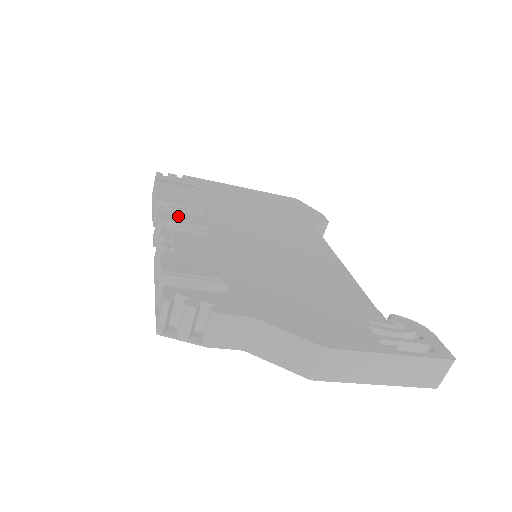
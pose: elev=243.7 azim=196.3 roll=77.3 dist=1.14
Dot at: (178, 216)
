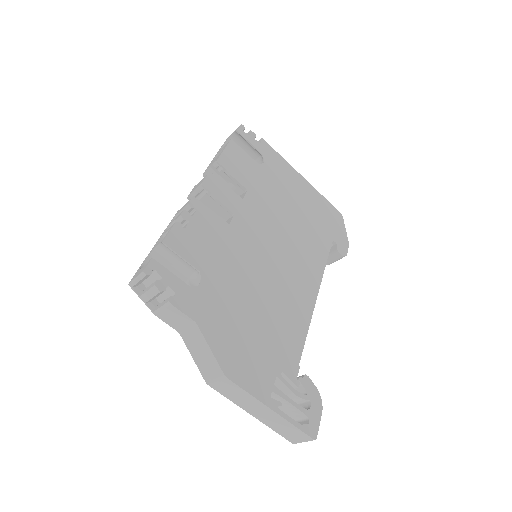
Dot at: (219, 188)
